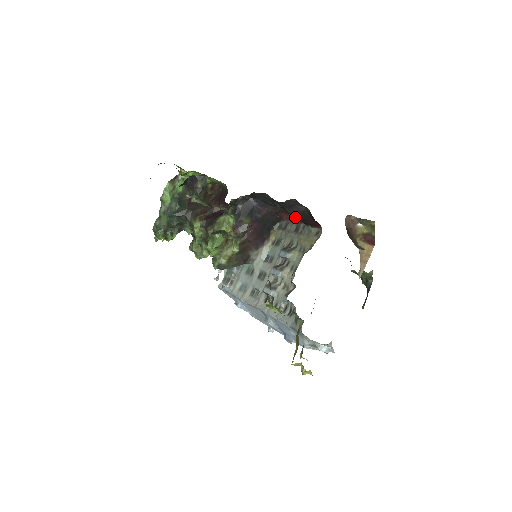
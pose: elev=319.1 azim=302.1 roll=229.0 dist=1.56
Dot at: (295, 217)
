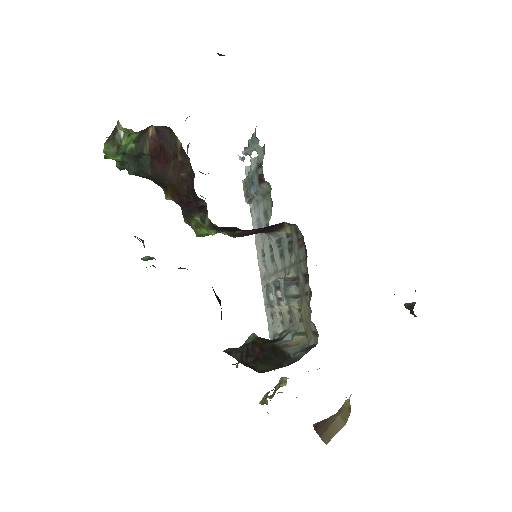
Dot at: occluded
